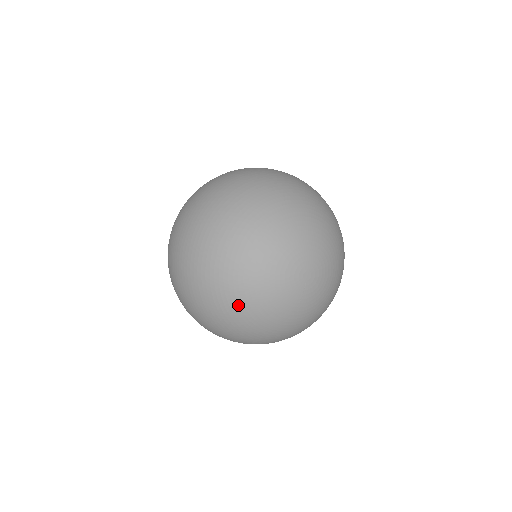
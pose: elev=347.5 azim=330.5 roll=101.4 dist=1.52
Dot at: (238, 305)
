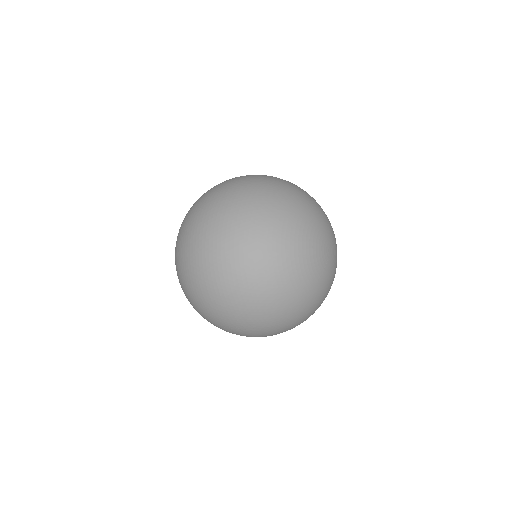
Dot at: (280, 254)
